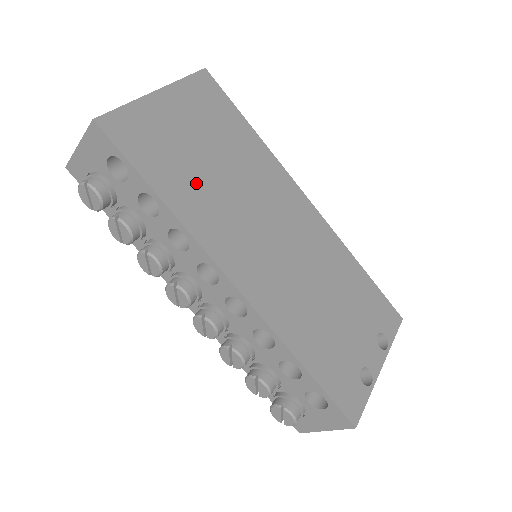
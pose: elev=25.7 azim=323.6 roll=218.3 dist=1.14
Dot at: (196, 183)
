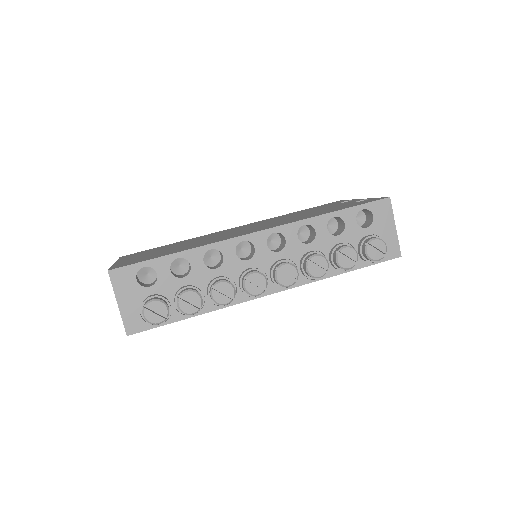
Dot at: occluded
